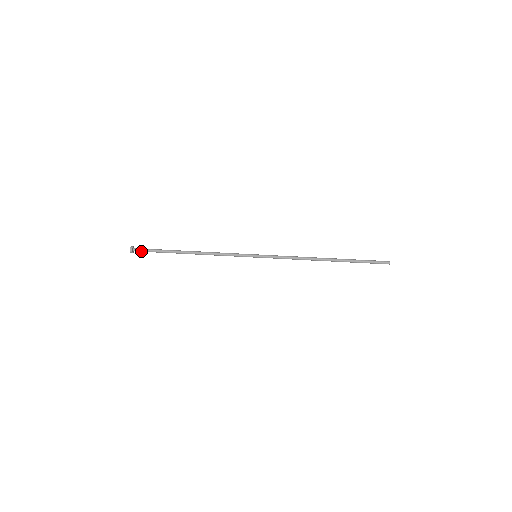
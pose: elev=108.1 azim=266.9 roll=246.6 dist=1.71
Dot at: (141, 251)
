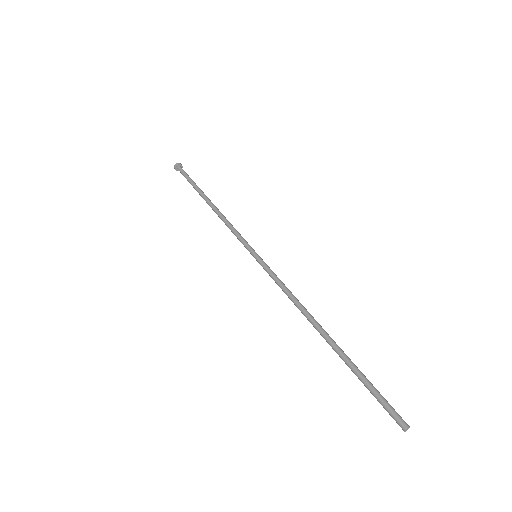
Dot at: (182, 173)
